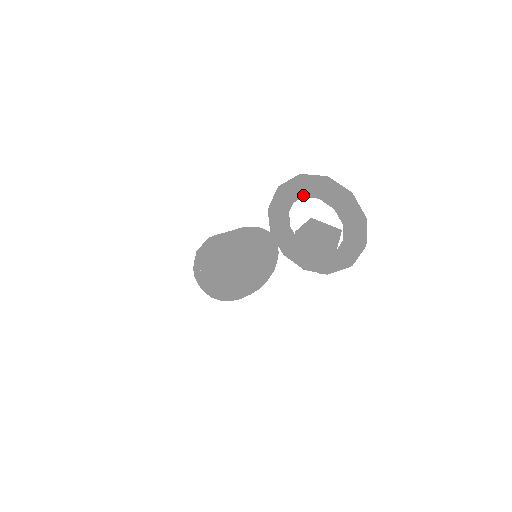
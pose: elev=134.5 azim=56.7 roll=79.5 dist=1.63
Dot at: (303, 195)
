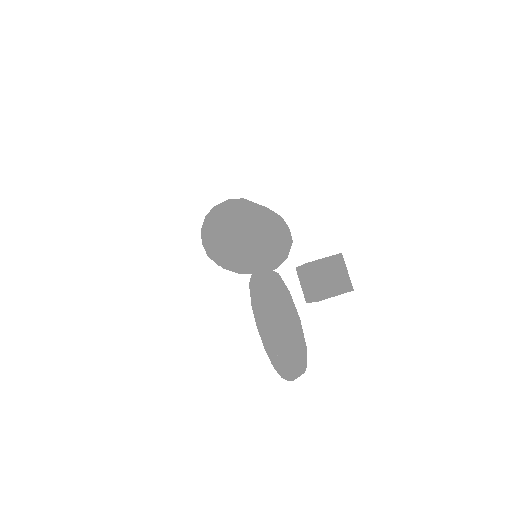
Dot at: occluded
